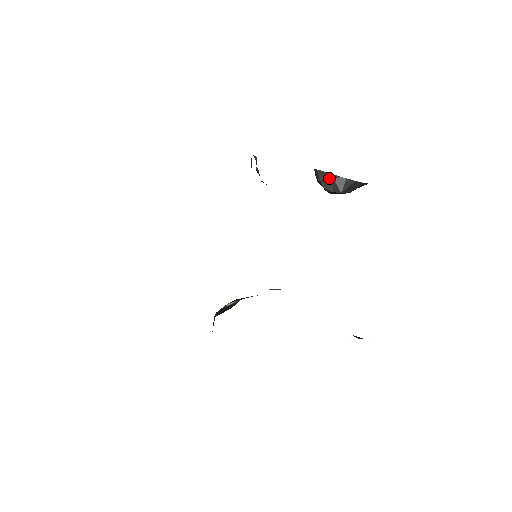
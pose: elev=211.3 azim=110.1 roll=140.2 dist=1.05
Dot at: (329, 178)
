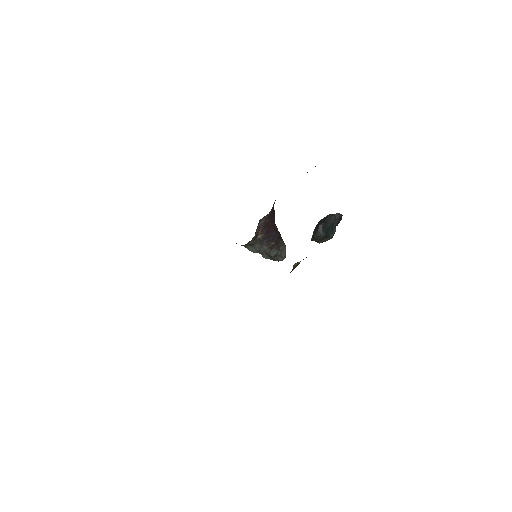
Dot at: (313, 232)
